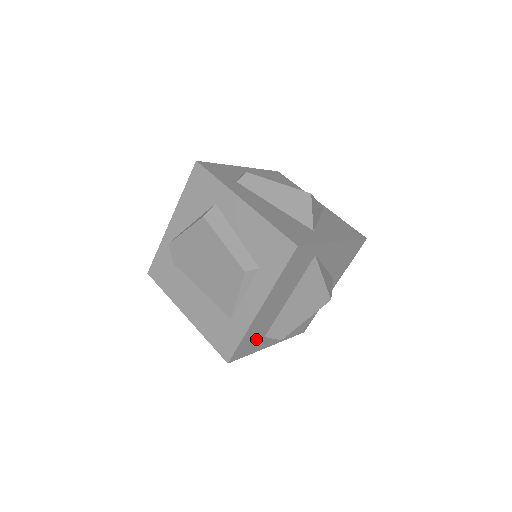
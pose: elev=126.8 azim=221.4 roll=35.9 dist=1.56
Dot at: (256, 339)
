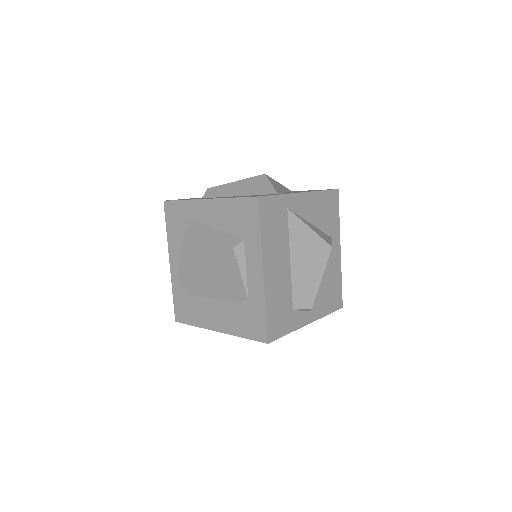
Dot at: (284, 313)
